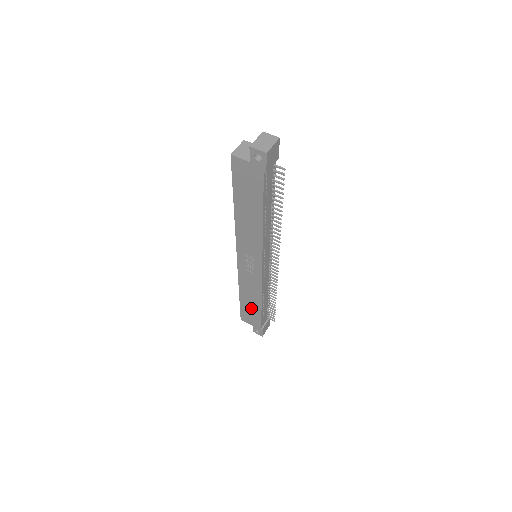
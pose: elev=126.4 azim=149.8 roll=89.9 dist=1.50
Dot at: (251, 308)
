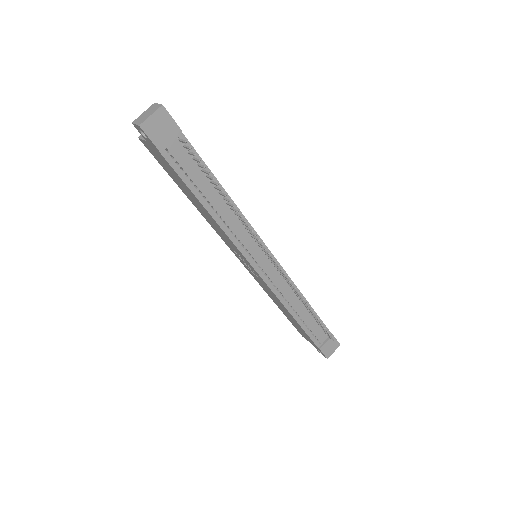
Dot at: (293, 321)
